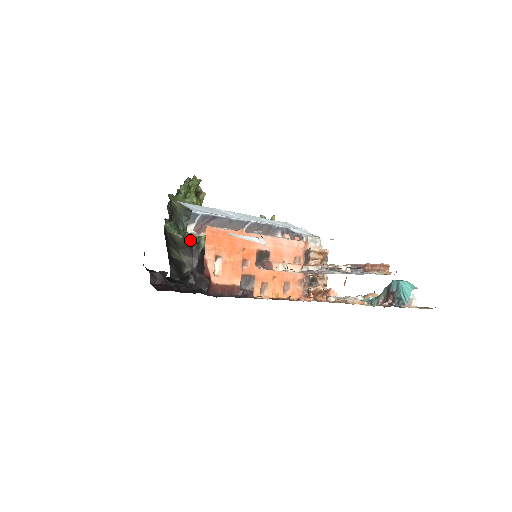
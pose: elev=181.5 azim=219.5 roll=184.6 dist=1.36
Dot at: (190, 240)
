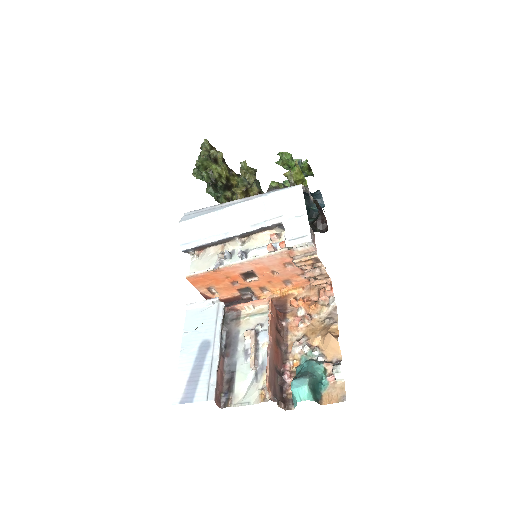
Dot at: occluded
